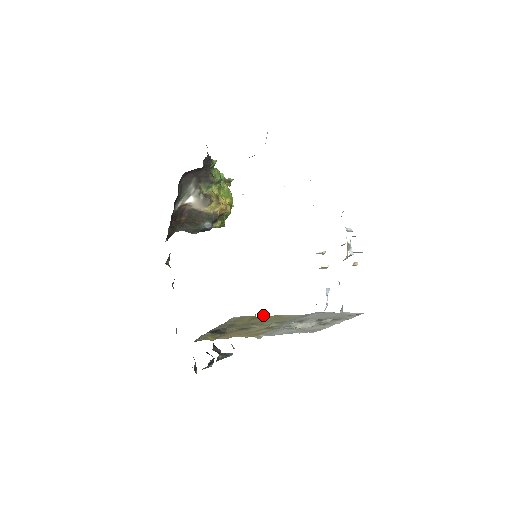
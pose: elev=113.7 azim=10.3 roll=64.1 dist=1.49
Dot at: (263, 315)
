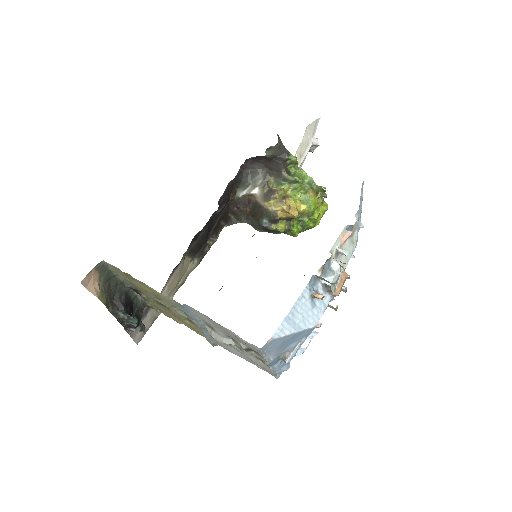
Dot at: occluded
